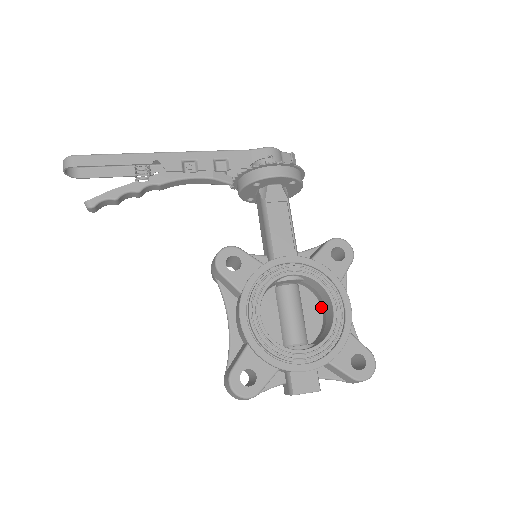
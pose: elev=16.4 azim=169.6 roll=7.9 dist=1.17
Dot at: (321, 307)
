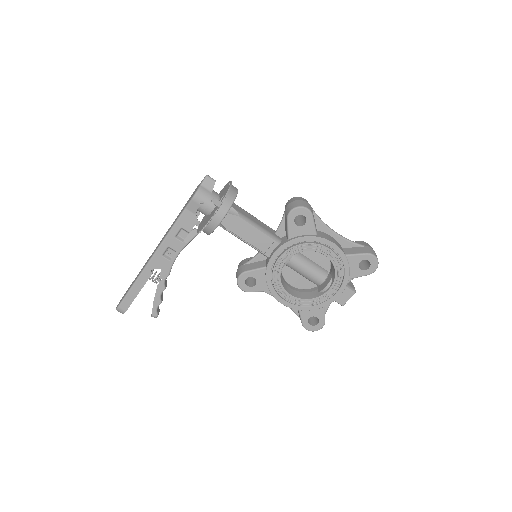
Dot at: occluded
